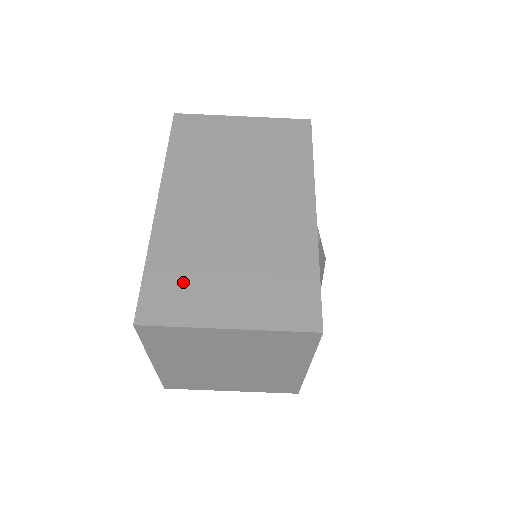
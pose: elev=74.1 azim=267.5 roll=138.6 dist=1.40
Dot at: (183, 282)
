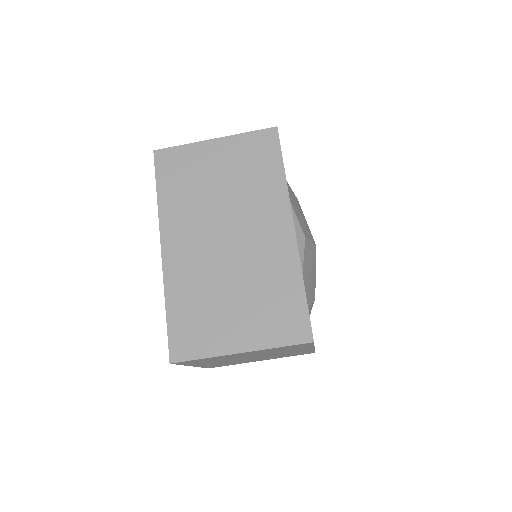
Dot at: (198, 320)
